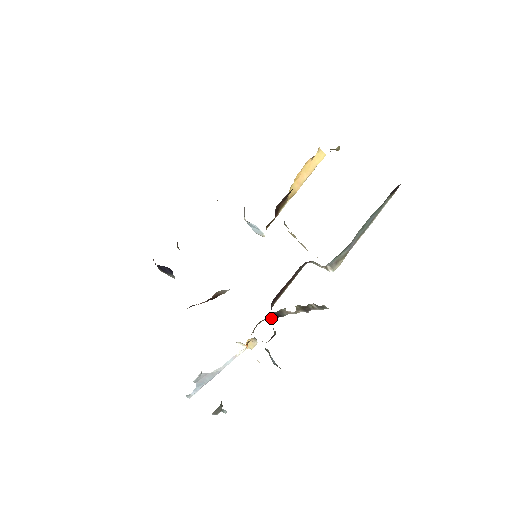
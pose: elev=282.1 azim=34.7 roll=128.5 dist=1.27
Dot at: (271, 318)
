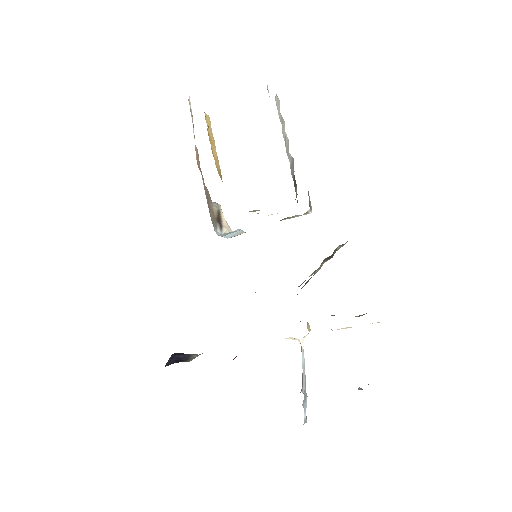
Dot at: (297, 294)
